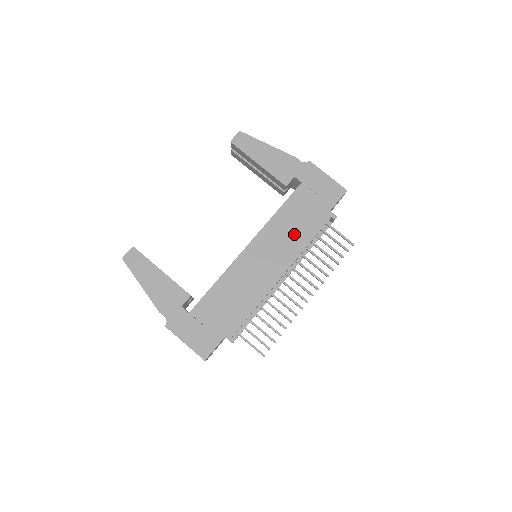
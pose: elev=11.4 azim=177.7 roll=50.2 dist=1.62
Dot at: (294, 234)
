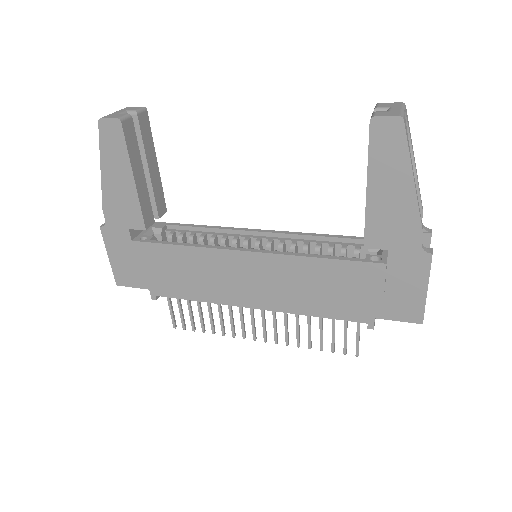
Dot at: (308, 294)
